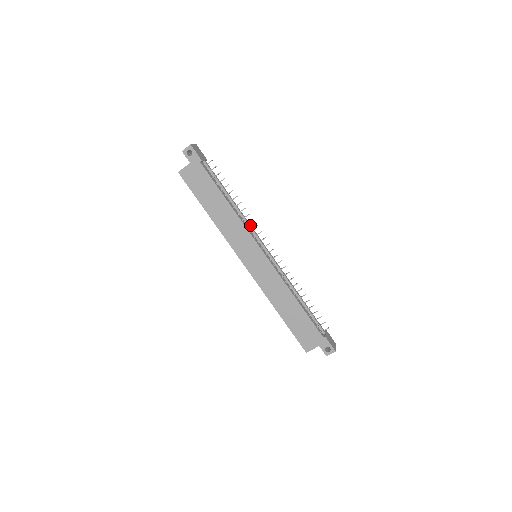
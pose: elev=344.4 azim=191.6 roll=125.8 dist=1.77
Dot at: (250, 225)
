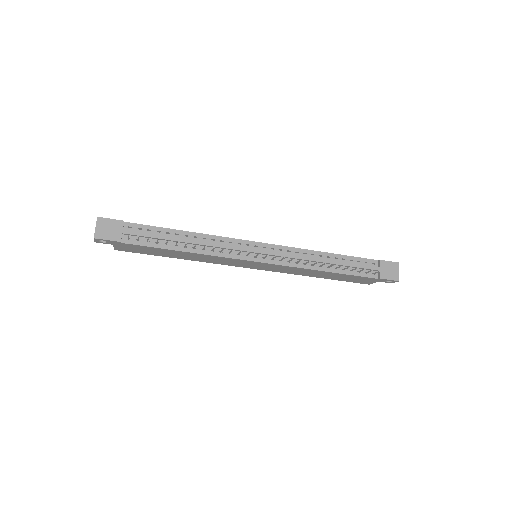
Dot at: (225, 246)
